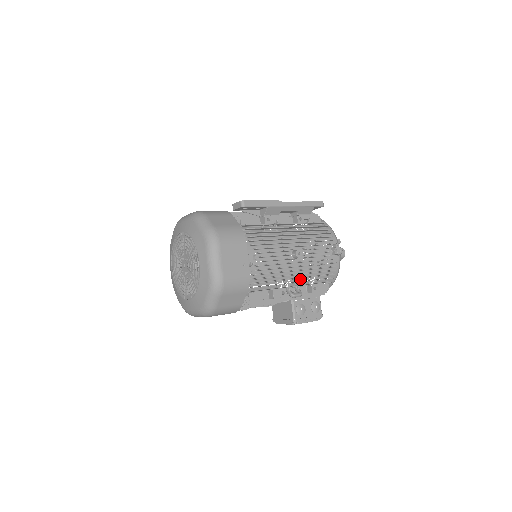
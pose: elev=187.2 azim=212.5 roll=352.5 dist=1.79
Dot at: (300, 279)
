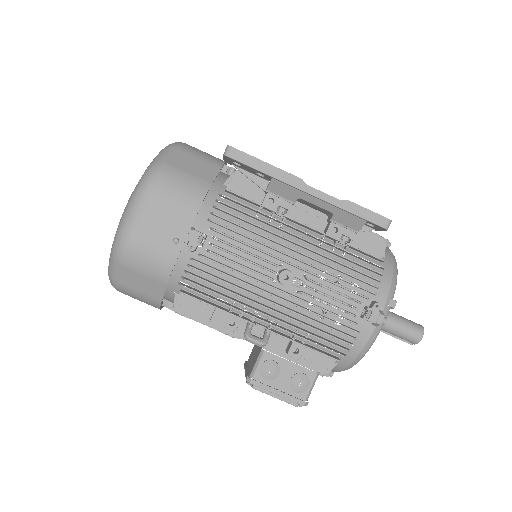
Dot at: occluded
